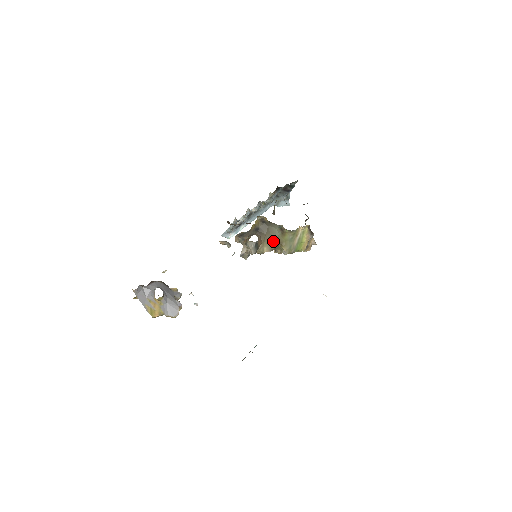
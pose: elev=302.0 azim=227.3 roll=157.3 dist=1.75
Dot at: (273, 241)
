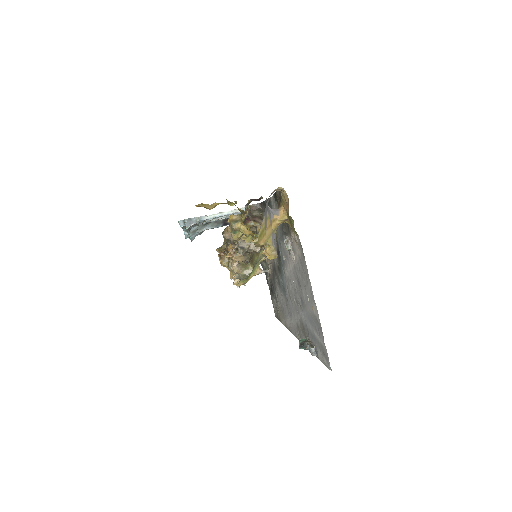
Dot at: (251, 254)
